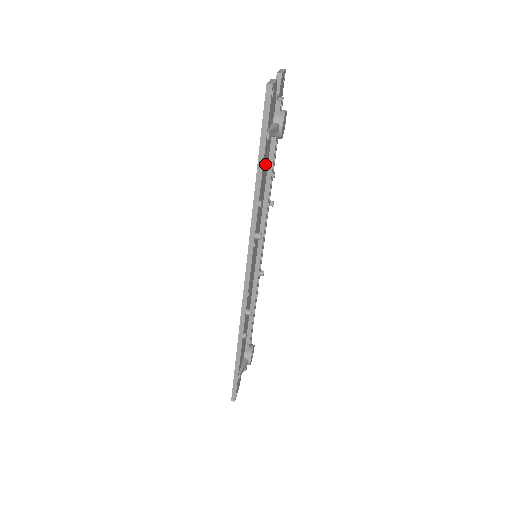
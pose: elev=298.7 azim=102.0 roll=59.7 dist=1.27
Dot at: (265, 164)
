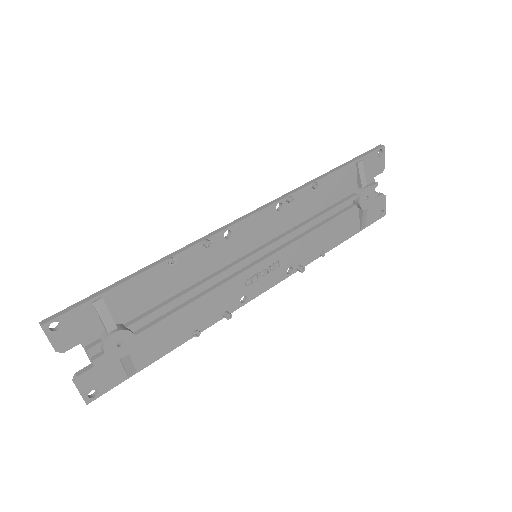
Dot at: (339, 184)
